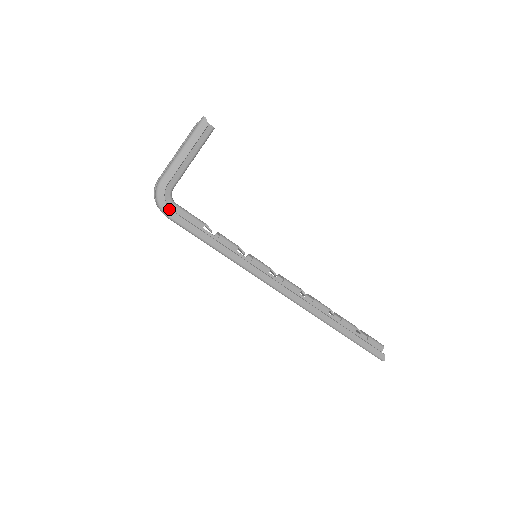
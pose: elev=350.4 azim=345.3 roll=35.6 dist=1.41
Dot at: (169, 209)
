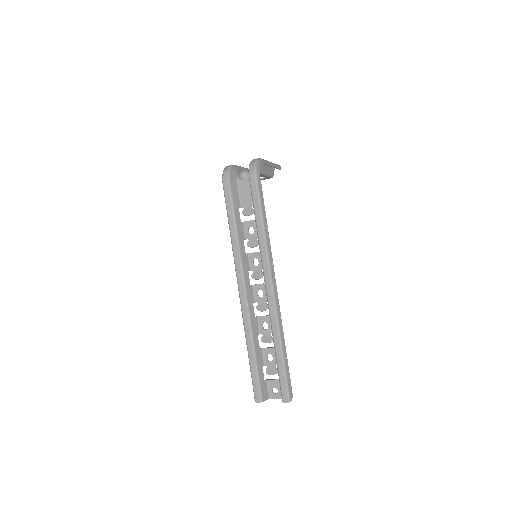
Dot at: (259, 172)
